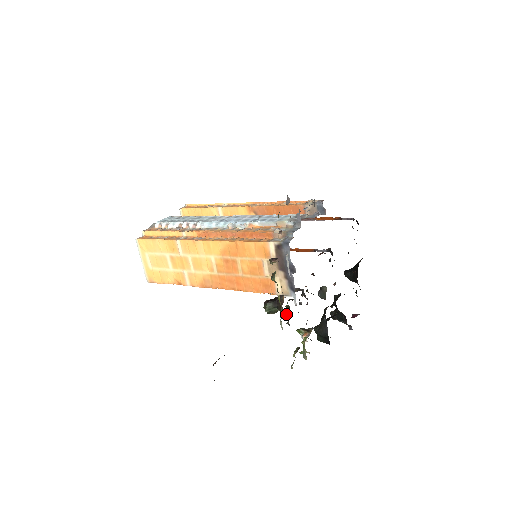
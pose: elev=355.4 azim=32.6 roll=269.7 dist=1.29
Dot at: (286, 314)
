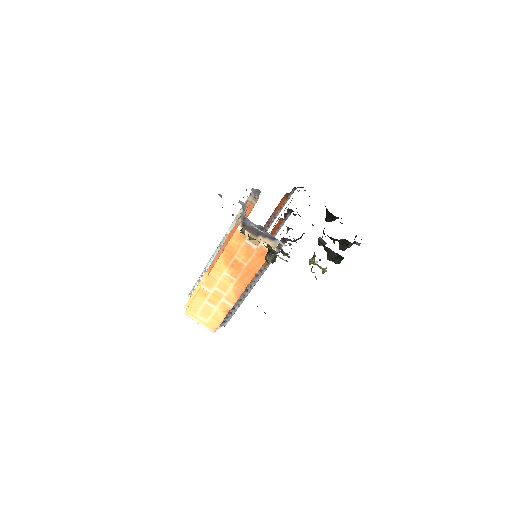
Dot at: (285, 255)
